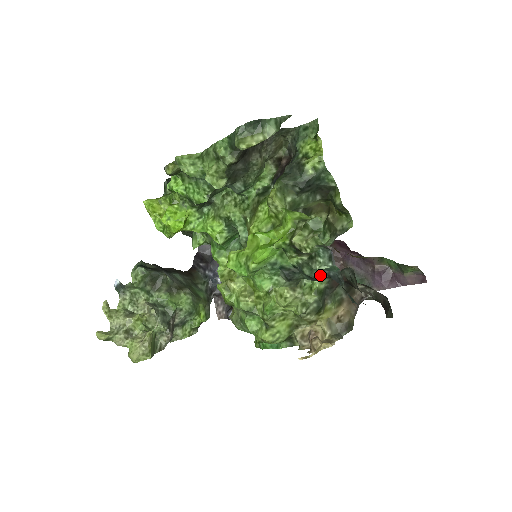
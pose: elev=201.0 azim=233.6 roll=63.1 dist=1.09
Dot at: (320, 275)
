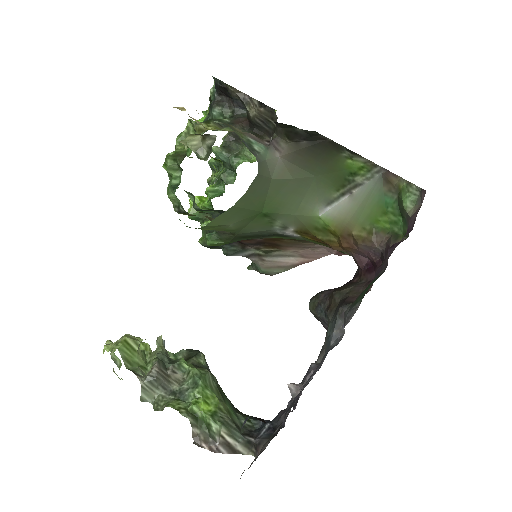
Dot at: (215, 100)
